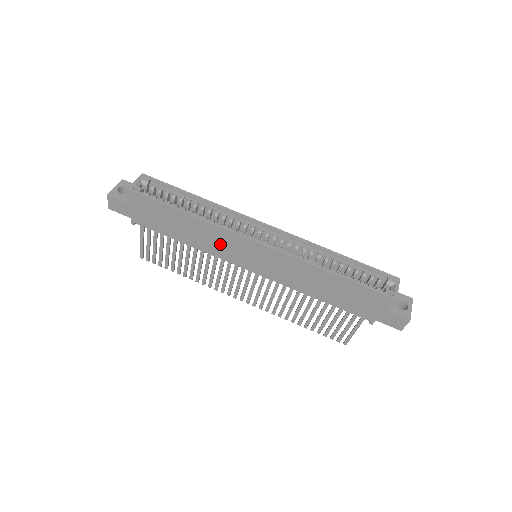
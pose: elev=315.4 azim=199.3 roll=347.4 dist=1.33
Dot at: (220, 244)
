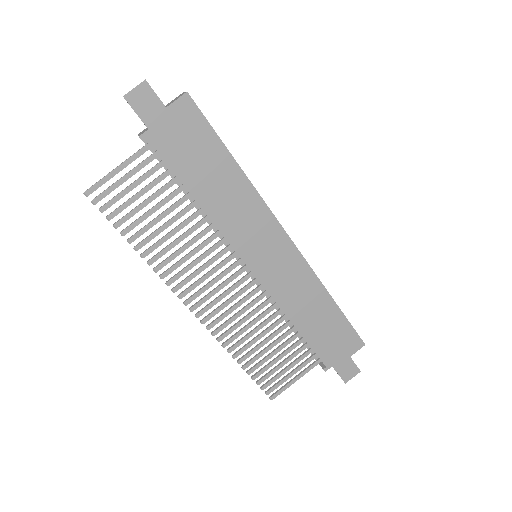
Dot at: (244, 220)
